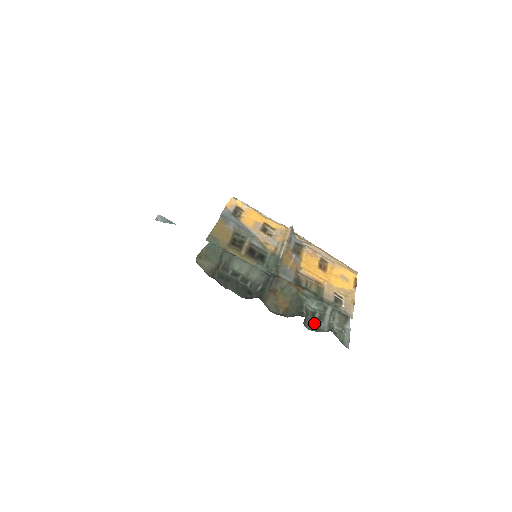
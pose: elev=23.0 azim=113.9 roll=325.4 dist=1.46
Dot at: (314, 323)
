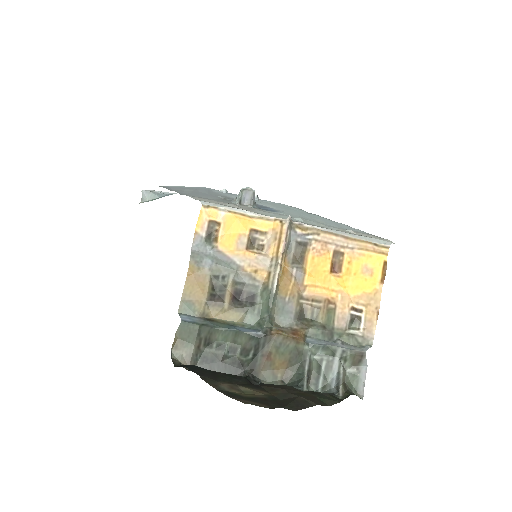
Dot at: (320, 379)
